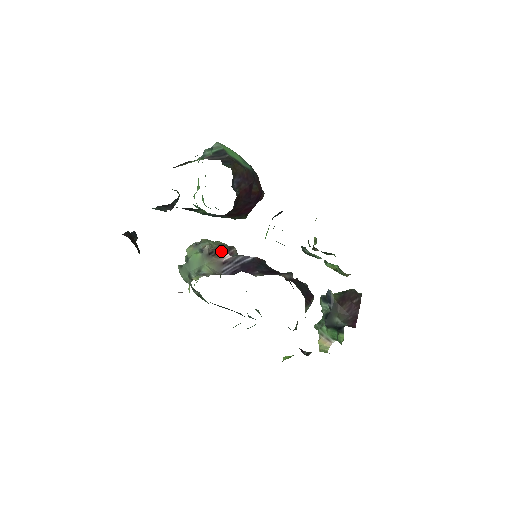
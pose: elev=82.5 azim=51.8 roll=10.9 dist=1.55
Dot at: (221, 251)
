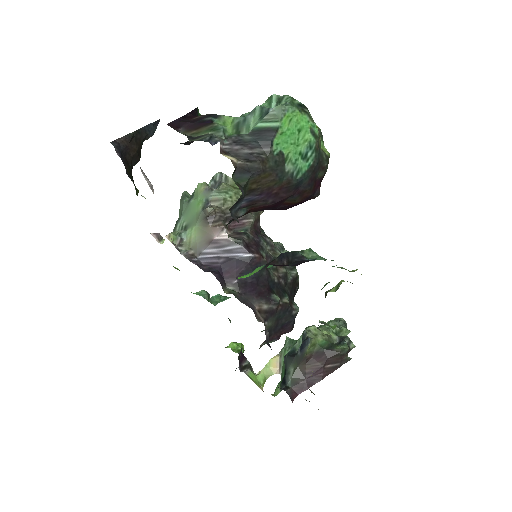
Dot at: (228, 218)
